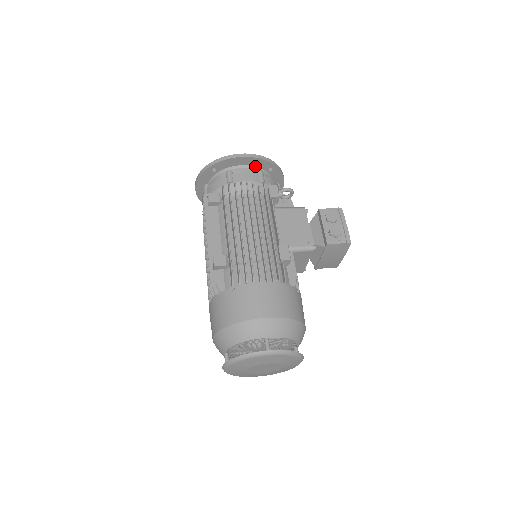
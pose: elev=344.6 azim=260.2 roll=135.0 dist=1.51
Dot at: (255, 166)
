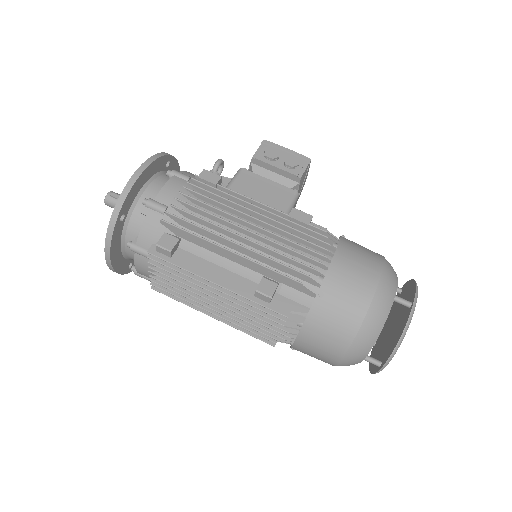
Dot at: (155, 174)
